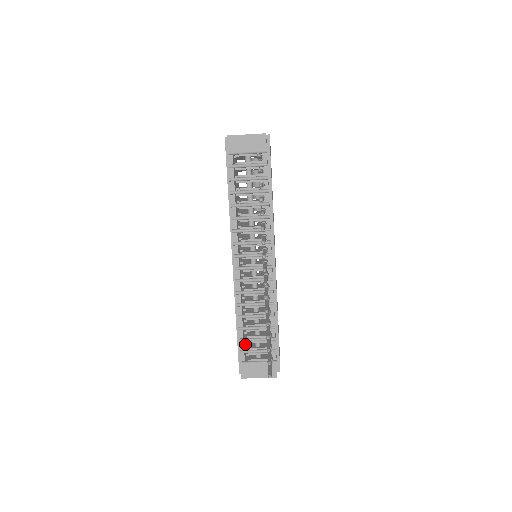
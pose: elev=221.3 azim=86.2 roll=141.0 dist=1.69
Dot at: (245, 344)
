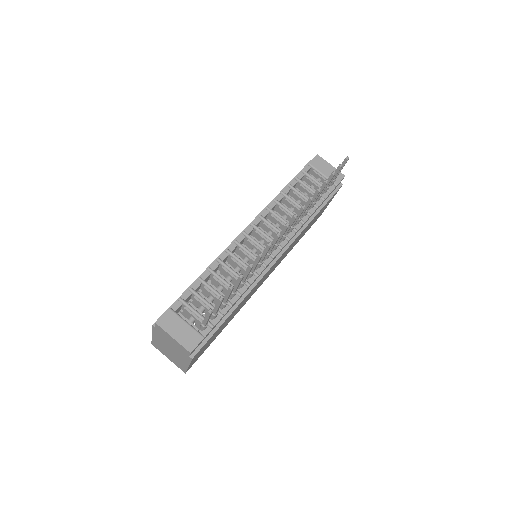
Dot at: occluded
